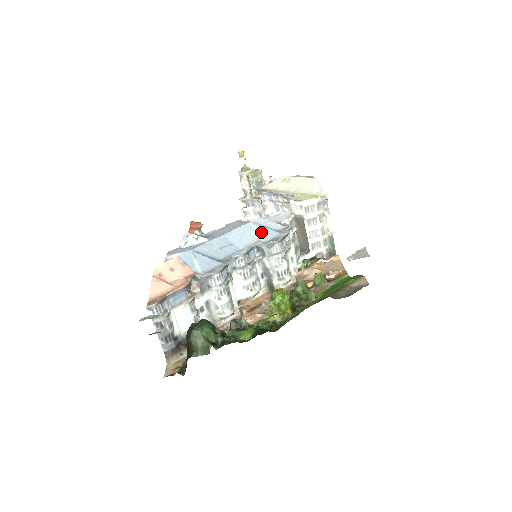
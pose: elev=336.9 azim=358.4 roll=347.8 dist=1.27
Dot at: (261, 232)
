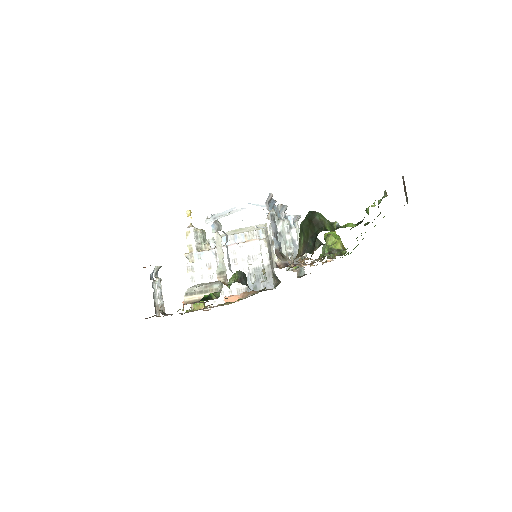
Dot at: occluded
